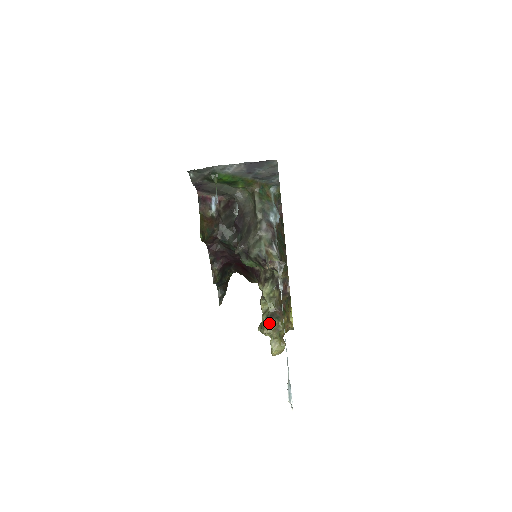
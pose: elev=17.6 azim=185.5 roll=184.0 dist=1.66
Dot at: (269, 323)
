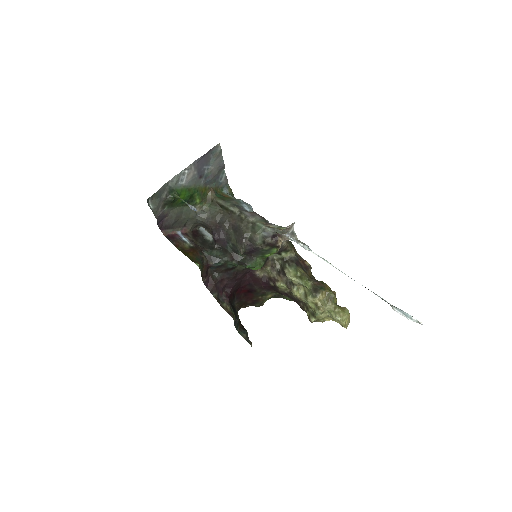
Dot at: (319, 298)
